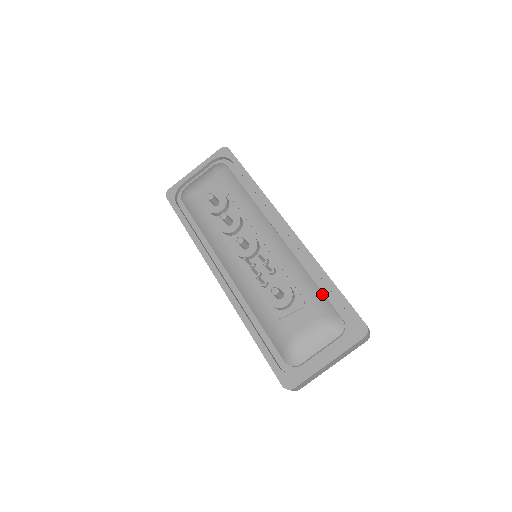
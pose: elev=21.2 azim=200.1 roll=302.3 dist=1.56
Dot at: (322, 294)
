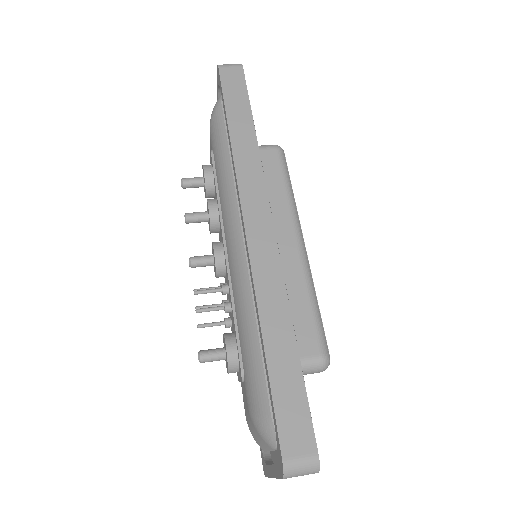
Dot at: (260, 368)
